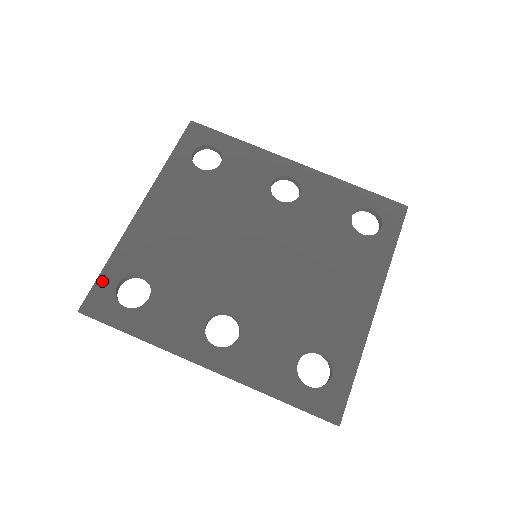
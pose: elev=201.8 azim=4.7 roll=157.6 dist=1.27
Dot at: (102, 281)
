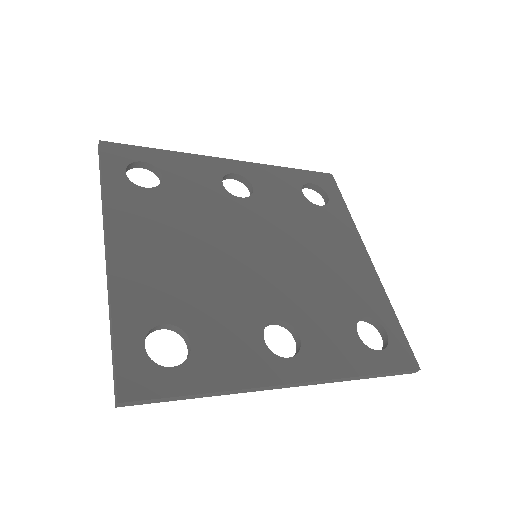
Dot at: (122, 351)
